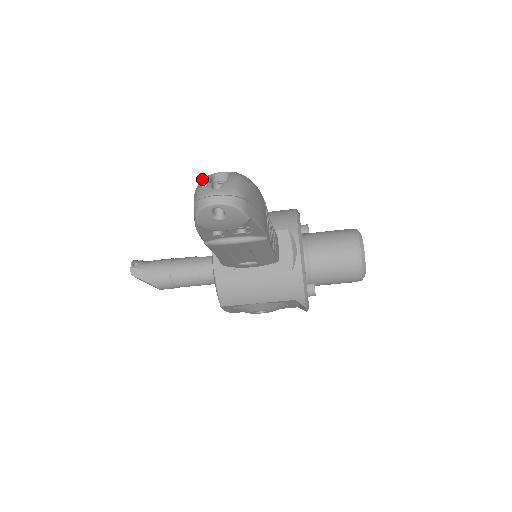
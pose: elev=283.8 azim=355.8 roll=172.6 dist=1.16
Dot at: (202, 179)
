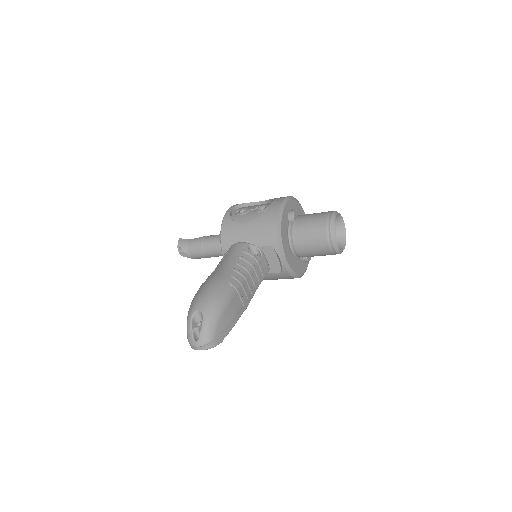
Dot at: (188, 318)
